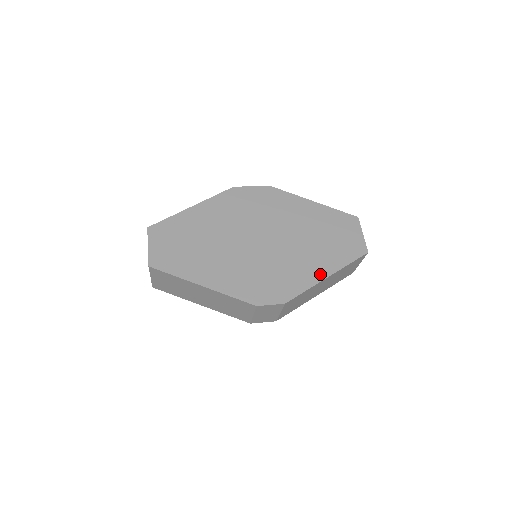
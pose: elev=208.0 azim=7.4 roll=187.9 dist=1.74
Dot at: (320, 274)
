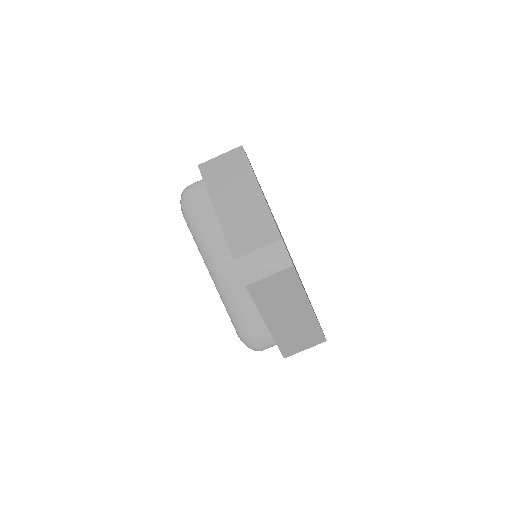
Dot at: occluded
